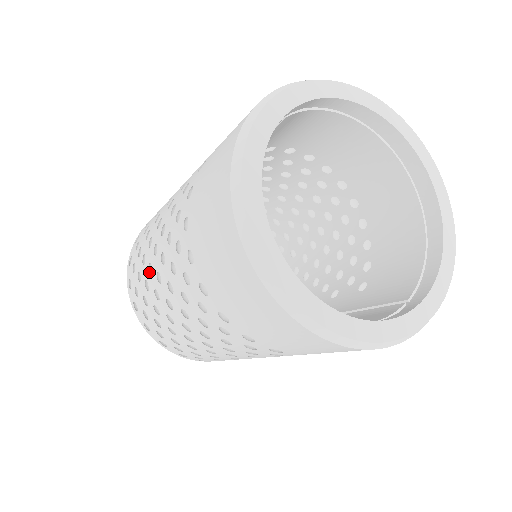
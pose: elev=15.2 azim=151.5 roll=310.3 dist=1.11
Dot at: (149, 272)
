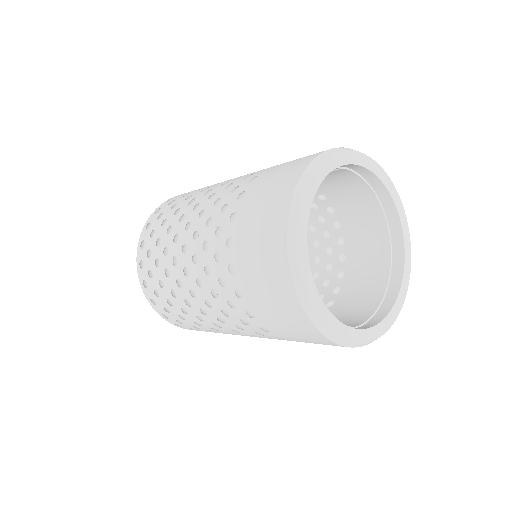
Dot at: (179, 221)
